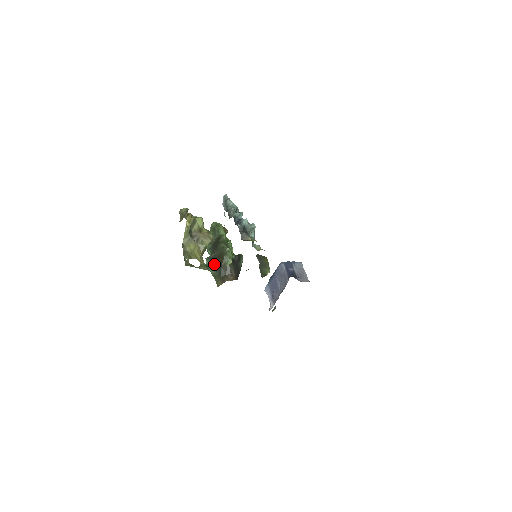
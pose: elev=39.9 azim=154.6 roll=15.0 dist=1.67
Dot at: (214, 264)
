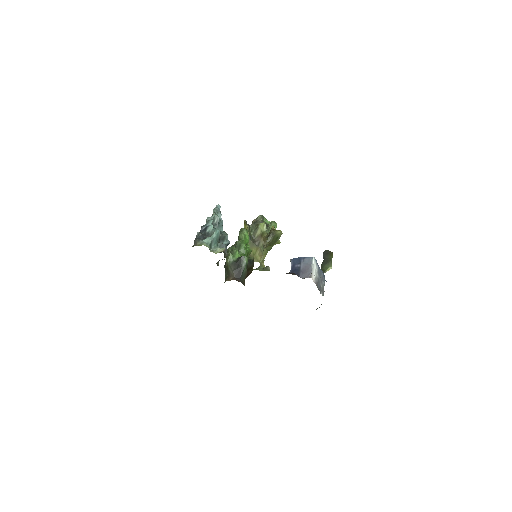
Dot at: (224, 267)
